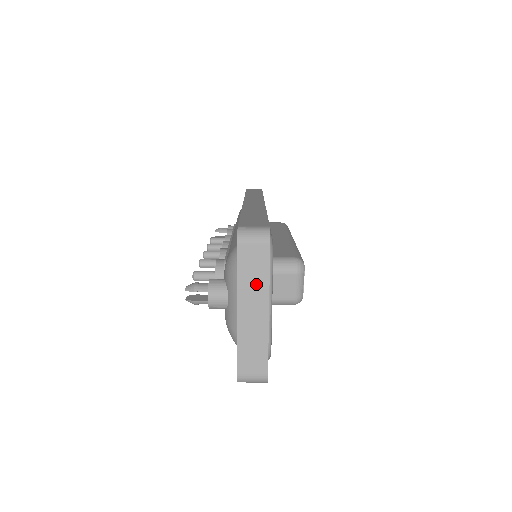
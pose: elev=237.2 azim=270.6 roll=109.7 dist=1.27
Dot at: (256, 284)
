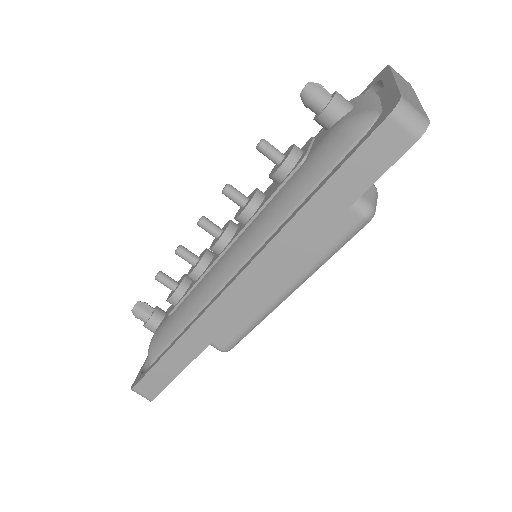
Dot at: (406, 85)
